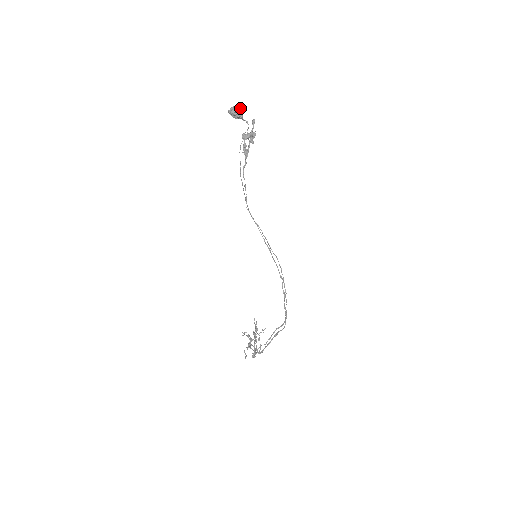
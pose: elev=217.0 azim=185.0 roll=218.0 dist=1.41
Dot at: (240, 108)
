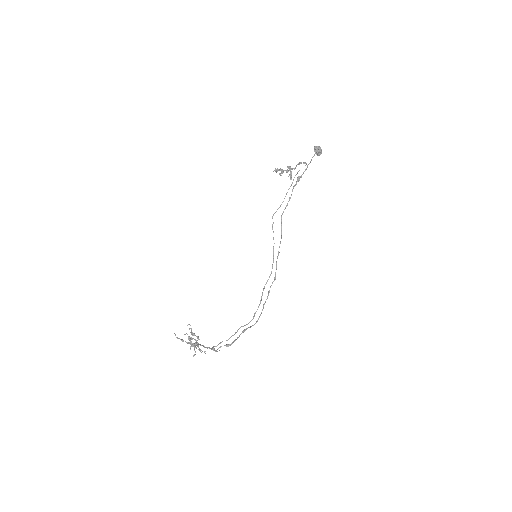
Dot at: occluded
